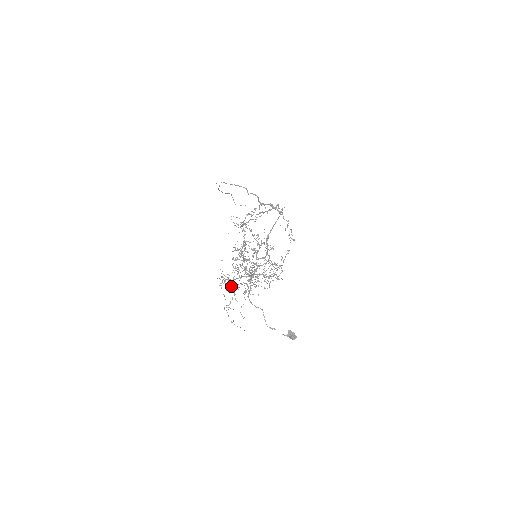
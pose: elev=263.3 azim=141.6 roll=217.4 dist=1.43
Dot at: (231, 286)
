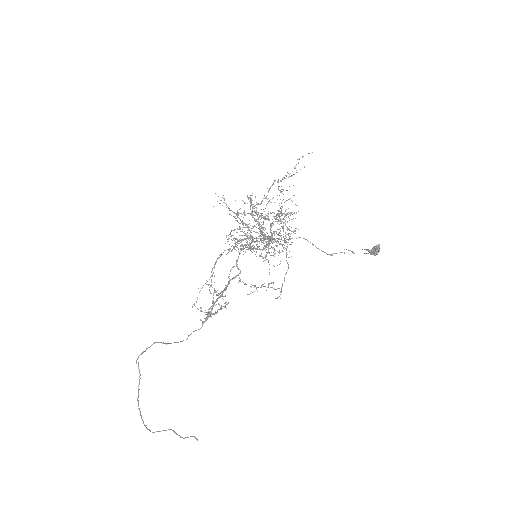
Dot at: occluded
